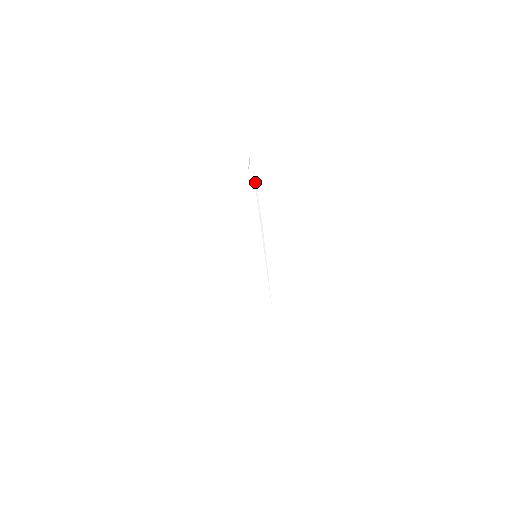
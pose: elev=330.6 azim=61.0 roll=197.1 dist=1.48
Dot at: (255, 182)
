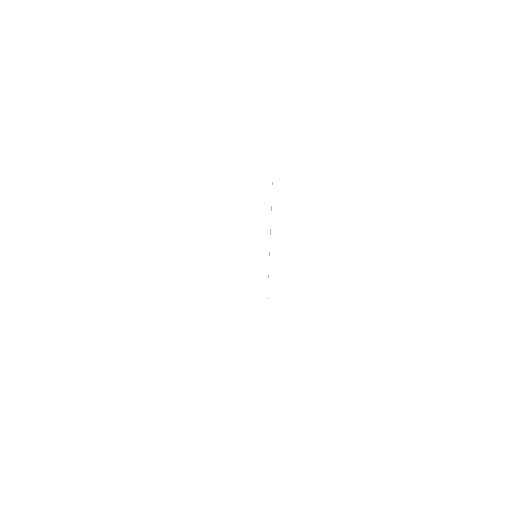
Dot at: occluded
